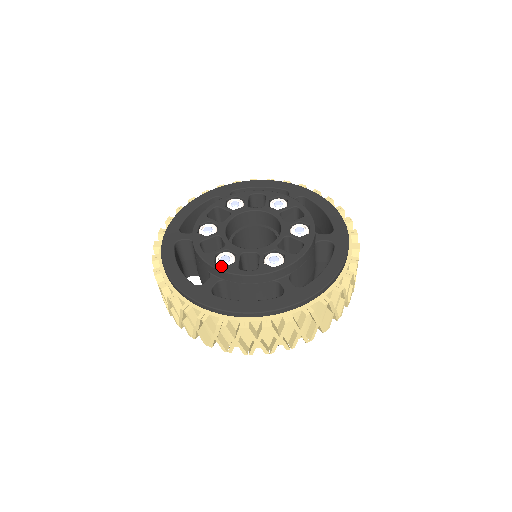
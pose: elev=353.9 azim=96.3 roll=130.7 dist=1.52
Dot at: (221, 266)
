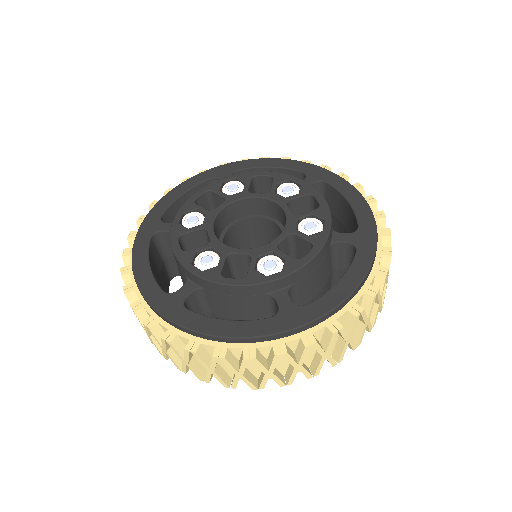
Dot at: (199, 270)
